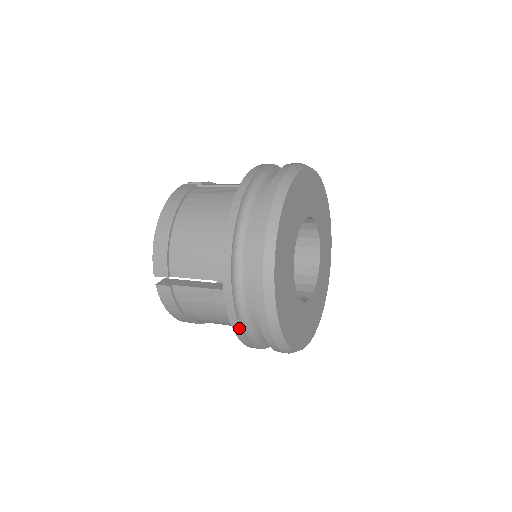
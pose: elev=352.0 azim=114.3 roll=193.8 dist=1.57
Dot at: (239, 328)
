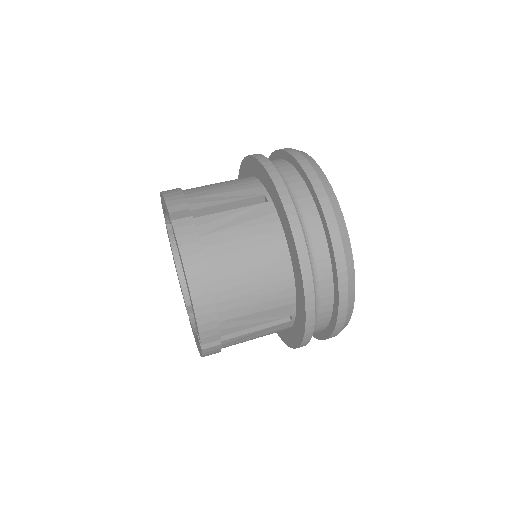
Dot at: occluded
